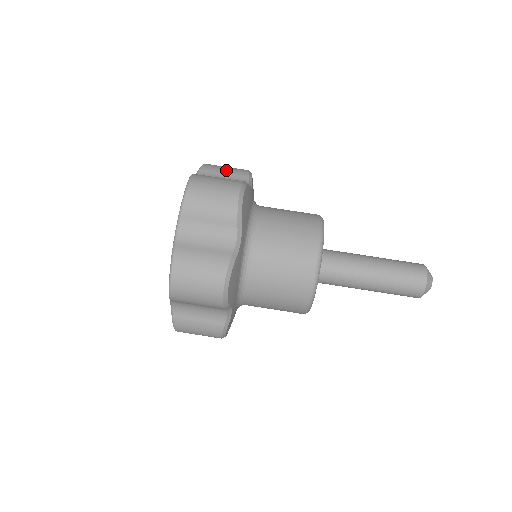
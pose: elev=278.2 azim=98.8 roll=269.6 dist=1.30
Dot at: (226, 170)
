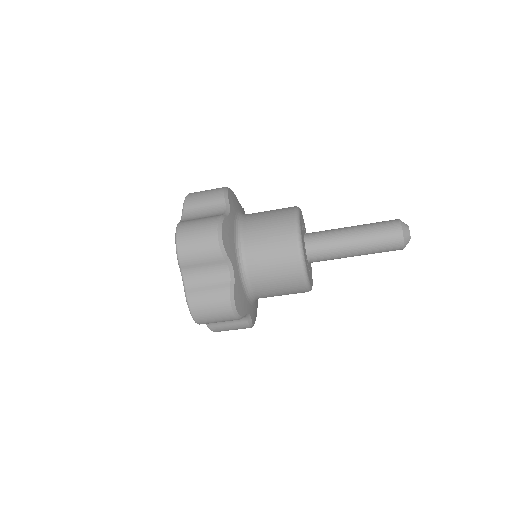
Dot at: (205, 199)
